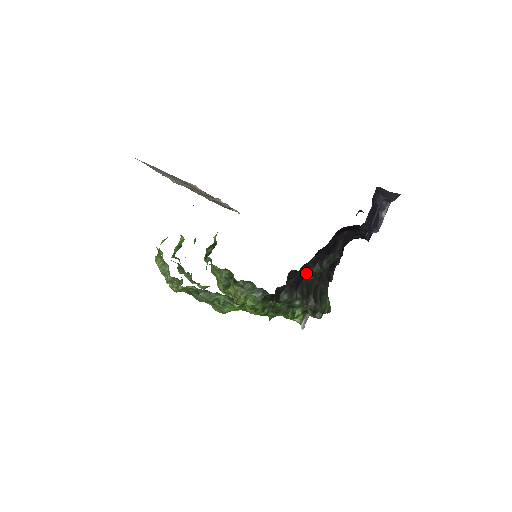
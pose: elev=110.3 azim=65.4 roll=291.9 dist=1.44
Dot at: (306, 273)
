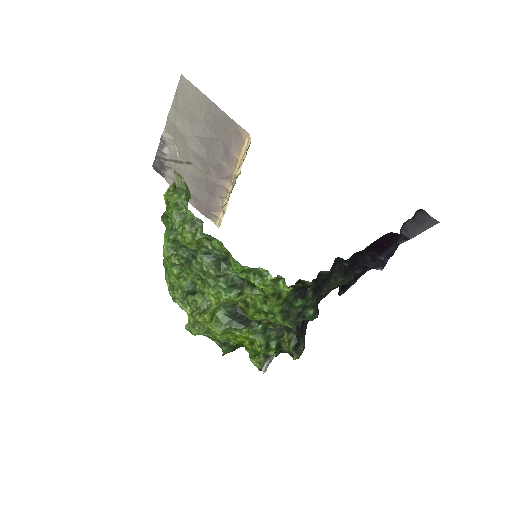
Dot at: (328, 279)
